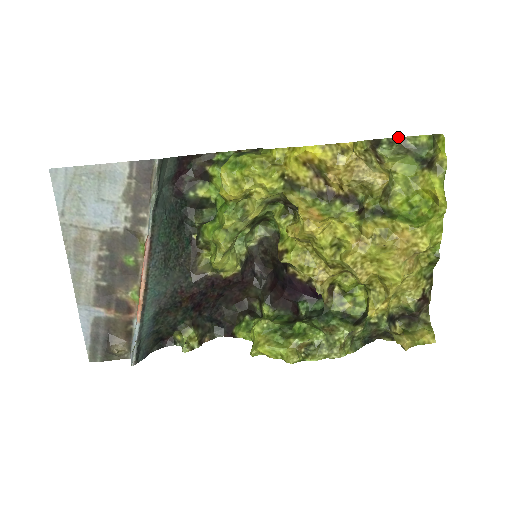
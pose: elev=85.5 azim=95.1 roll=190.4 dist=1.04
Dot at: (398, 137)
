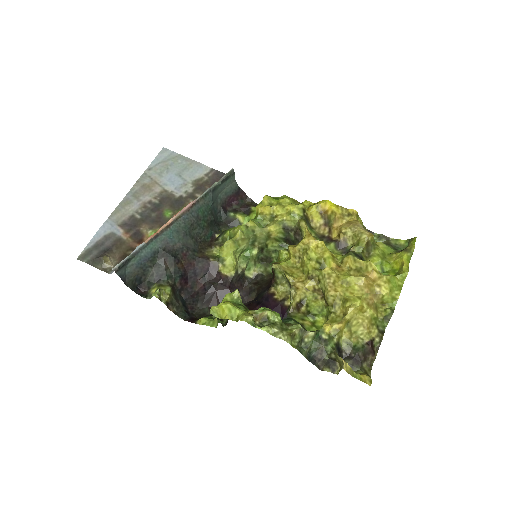
Dot at: occluded
